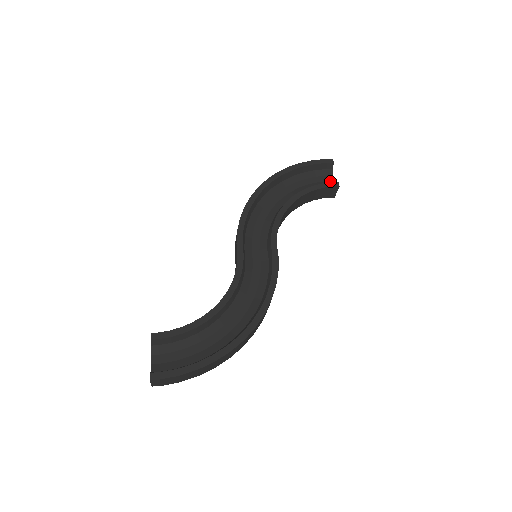
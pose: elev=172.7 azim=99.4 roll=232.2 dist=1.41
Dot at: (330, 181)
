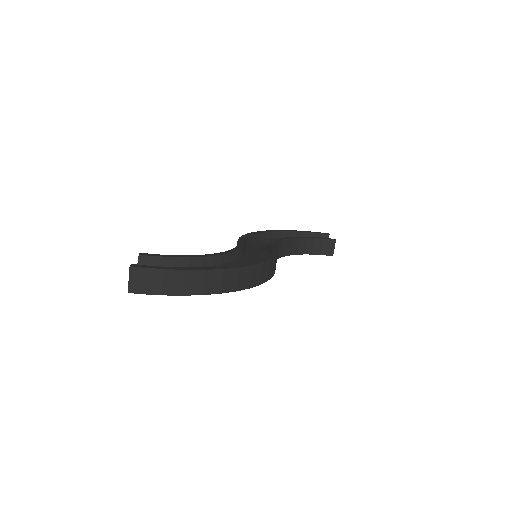
Dot at: occluded
